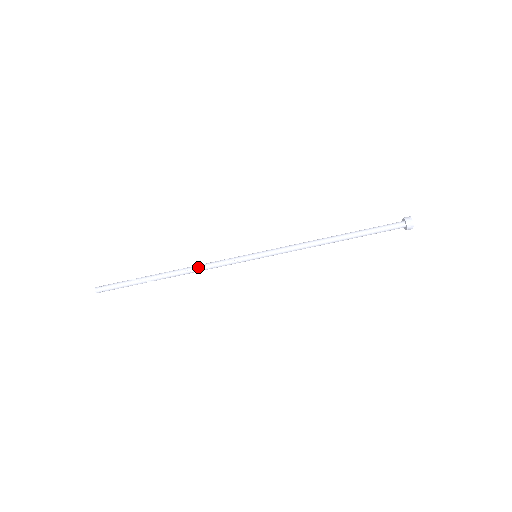
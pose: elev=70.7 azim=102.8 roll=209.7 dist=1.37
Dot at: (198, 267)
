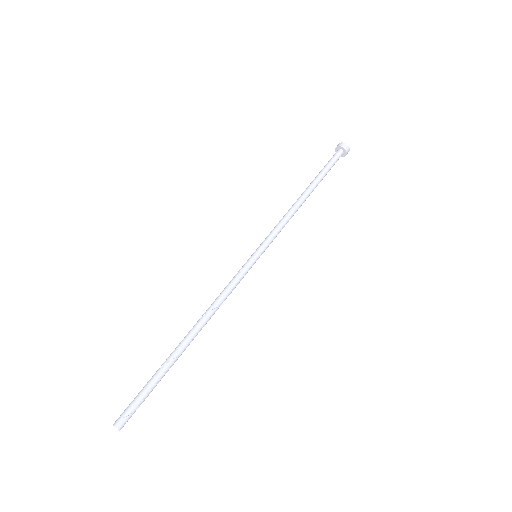
Dot at: (210, 306)
